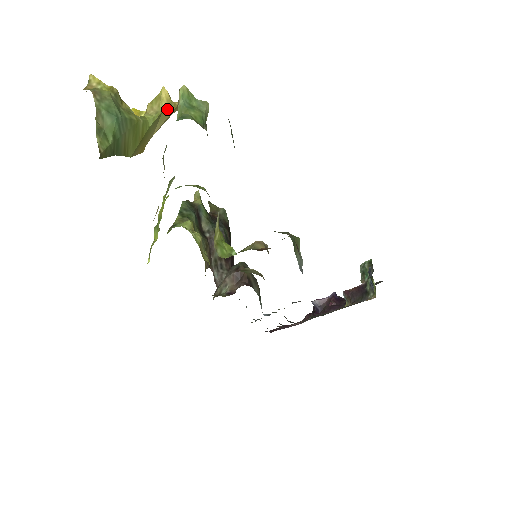
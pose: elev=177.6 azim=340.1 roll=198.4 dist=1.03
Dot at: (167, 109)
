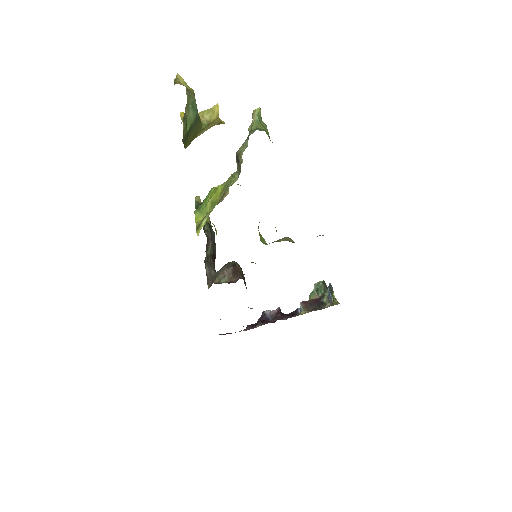
Dot at: (214, 121)
